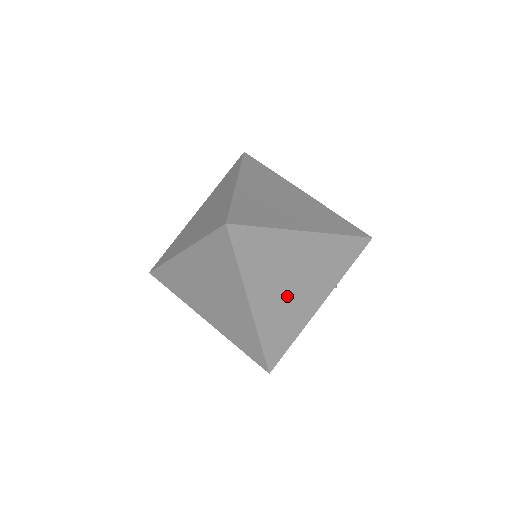
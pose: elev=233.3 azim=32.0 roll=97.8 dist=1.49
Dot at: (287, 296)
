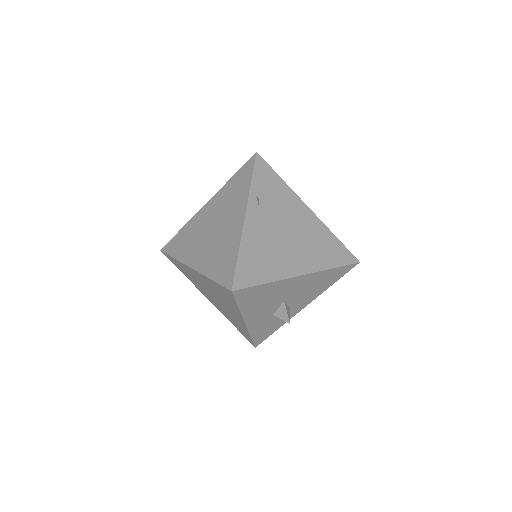
Dot at: (213, 239)
